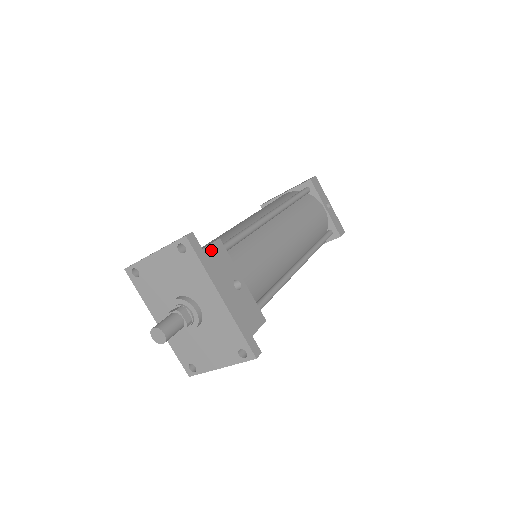
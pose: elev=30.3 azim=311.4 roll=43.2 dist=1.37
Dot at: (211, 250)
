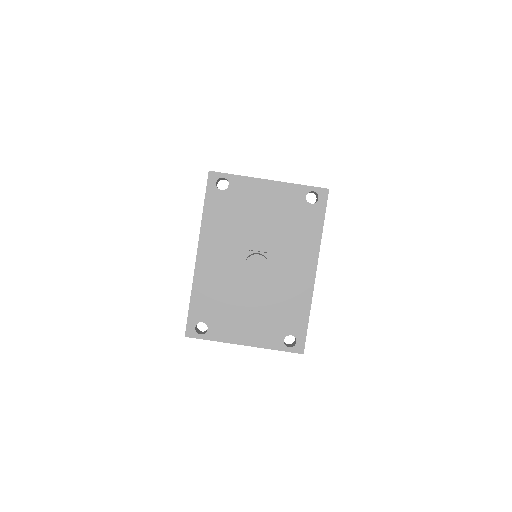
Dot at: occluded
